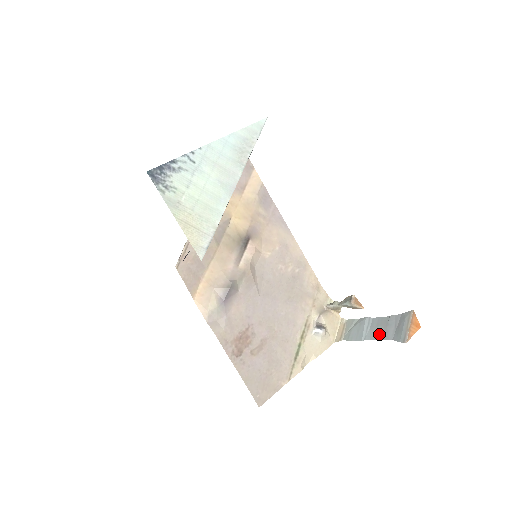
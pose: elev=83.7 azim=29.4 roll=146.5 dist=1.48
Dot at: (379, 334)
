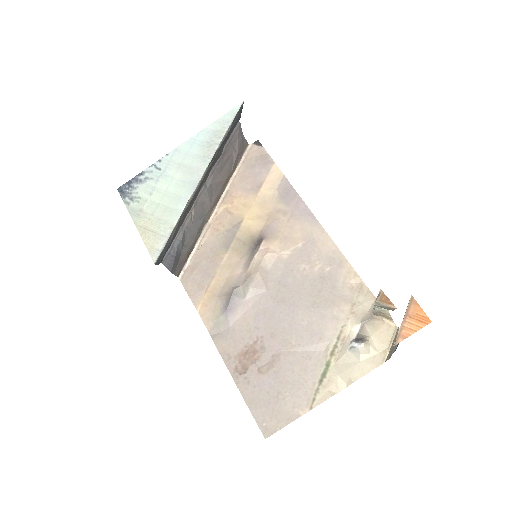
Dot at: occluded
